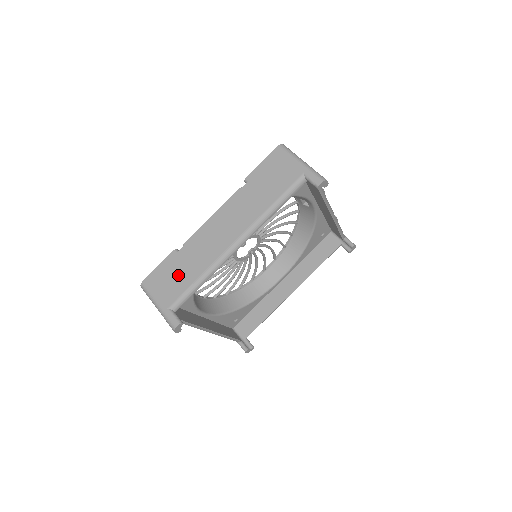
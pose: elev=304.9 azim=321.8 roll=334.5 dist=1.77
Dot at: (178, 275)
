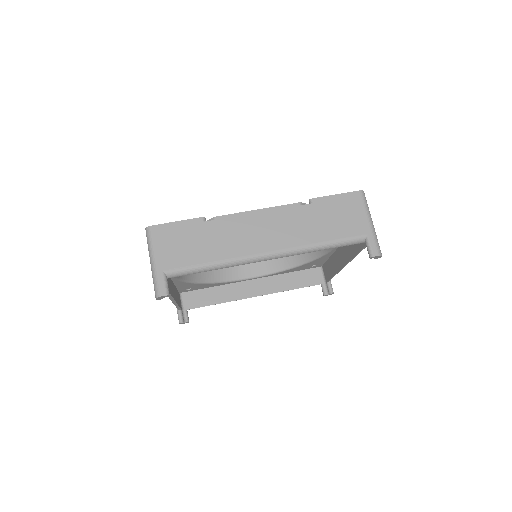
Dot at: (193, 245)
